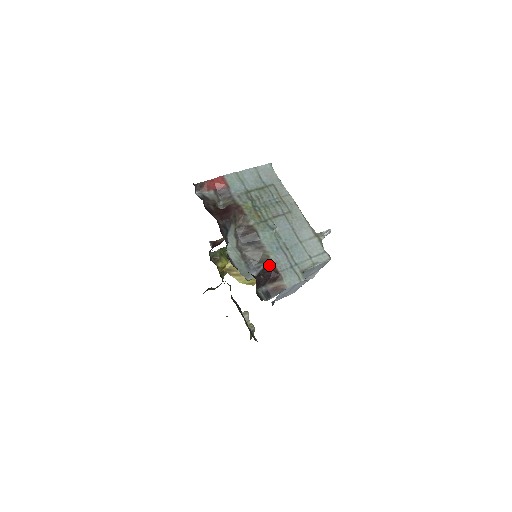
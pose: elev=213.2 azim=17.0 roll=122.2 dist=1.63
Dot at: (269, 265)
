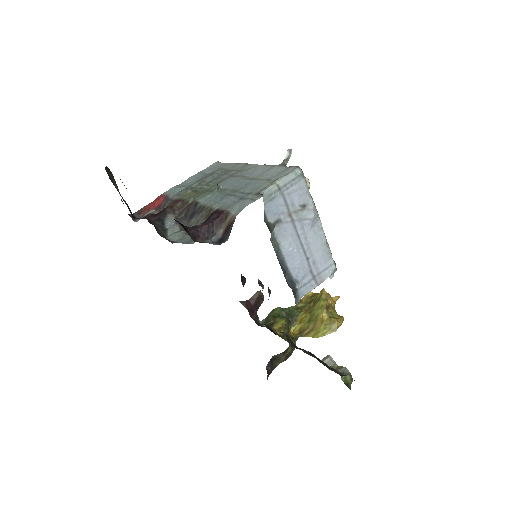
Dot at: (212, 213)
